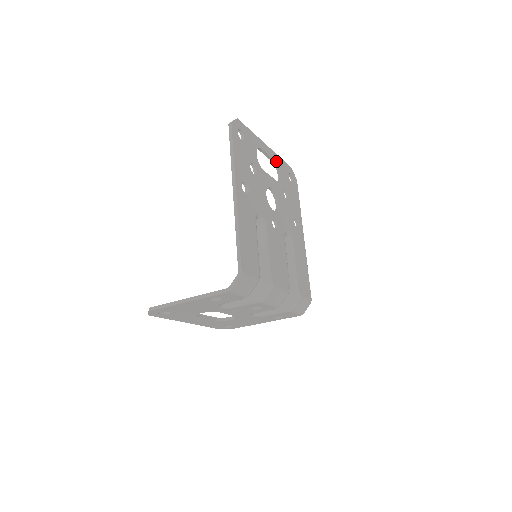
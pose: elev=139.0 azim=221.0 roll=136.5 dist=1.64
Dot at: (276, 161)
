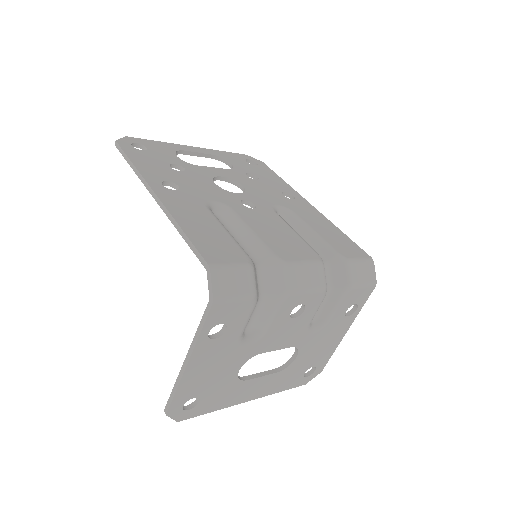
Dot at: (216, 155)
